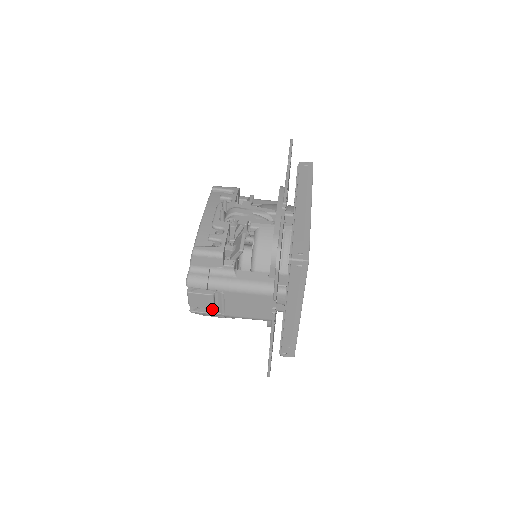
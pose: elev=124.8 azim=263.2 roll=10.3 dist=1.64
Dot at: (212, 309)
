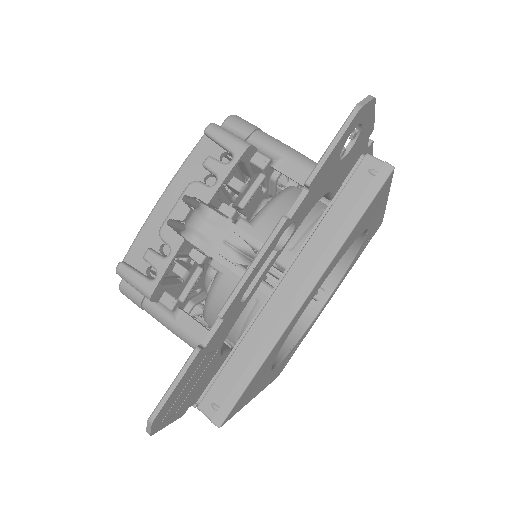
Dot at: occluded
